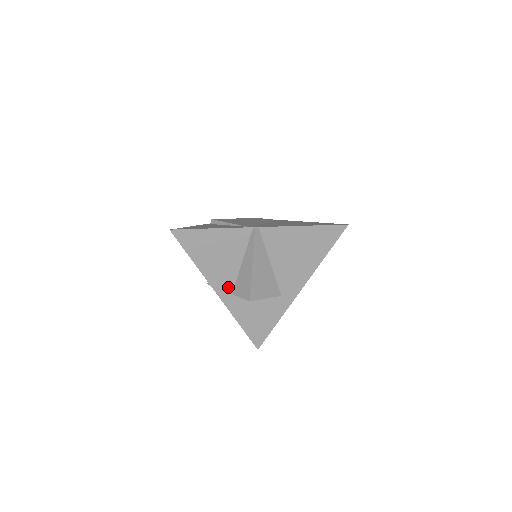
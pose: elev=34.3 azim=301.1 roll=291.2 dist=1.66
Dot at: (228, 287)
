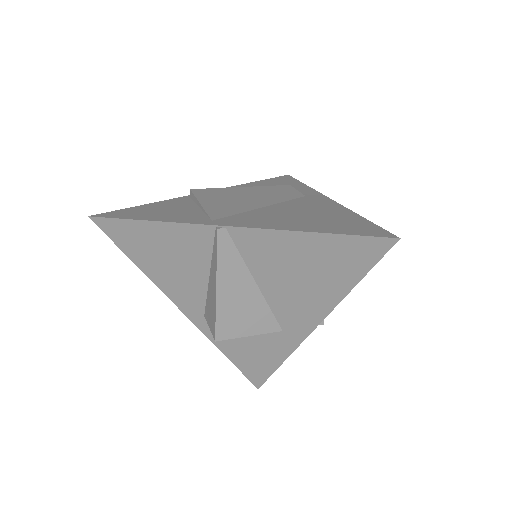
Dot at: (196, 306)
